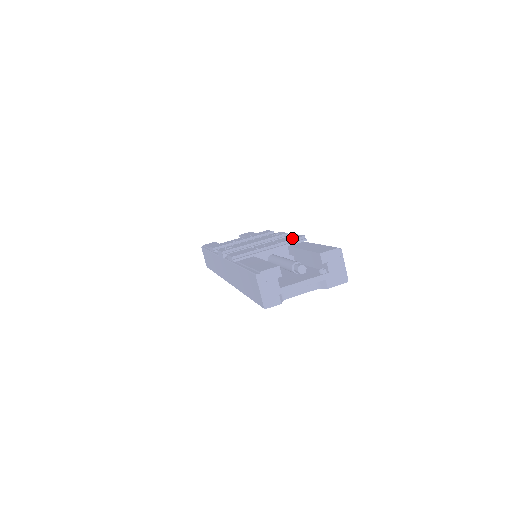
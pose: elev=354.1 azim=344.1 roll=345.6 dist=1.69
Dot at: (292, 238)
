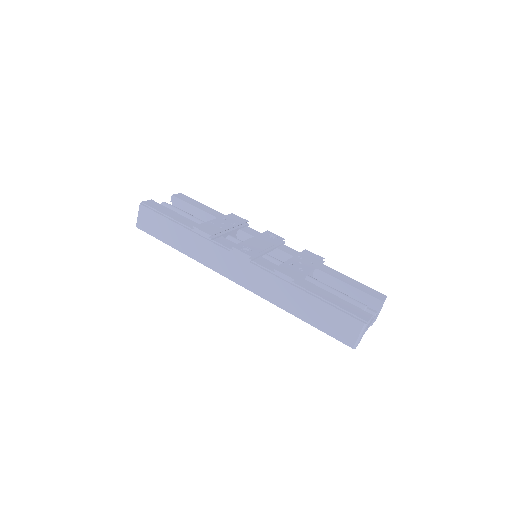
Dot at: (317, 259)
